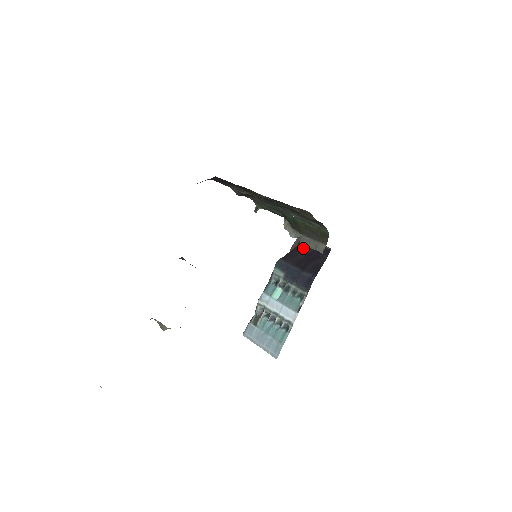
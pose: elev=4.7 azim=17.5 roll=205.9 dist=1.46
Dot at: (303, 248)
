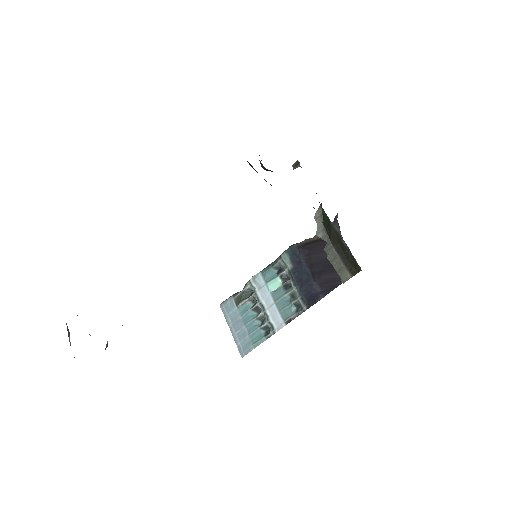
Dot at: occluded
